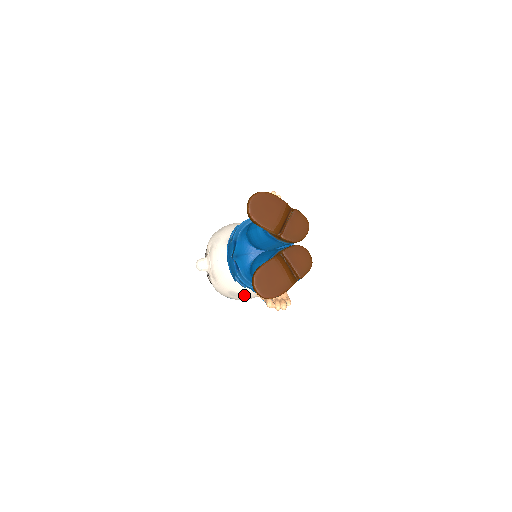
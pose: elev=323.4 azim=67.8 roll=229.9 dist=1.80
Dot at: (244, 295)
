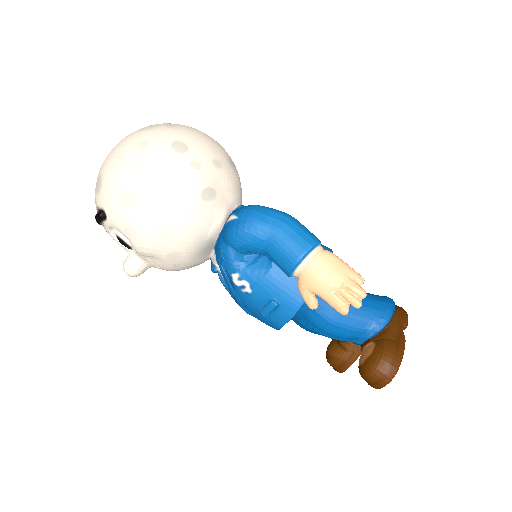
Dot at: occluded
